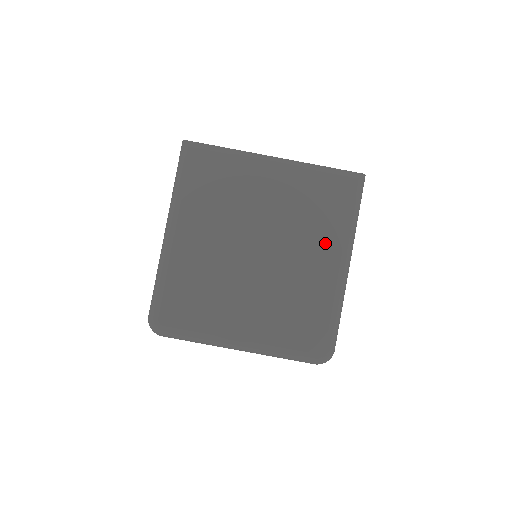
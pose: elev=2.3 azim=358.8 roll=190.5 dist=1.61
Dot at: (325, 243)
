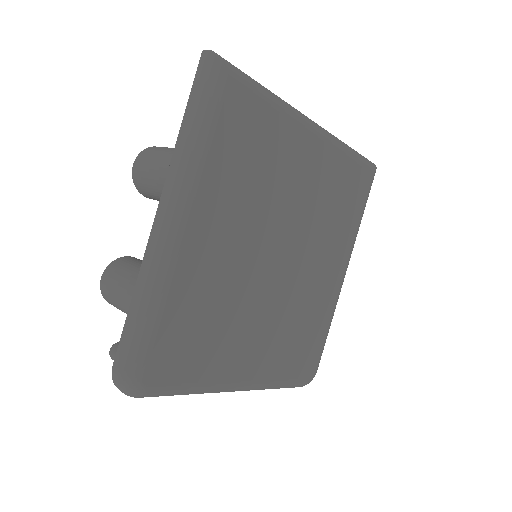
Dot at: (338, 247)
